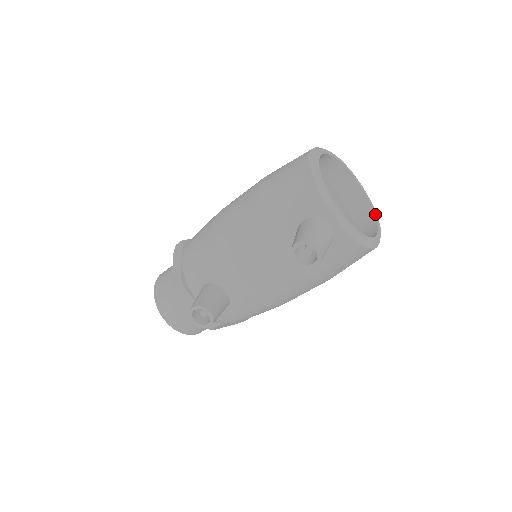
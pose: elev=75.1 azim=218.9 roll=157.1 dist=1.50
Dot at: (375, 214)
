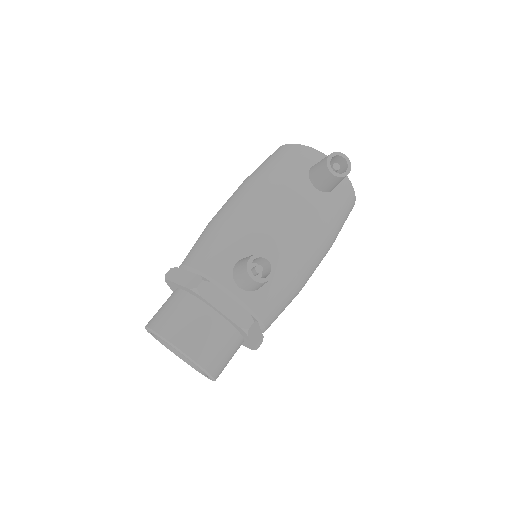
Dot at: occluded
